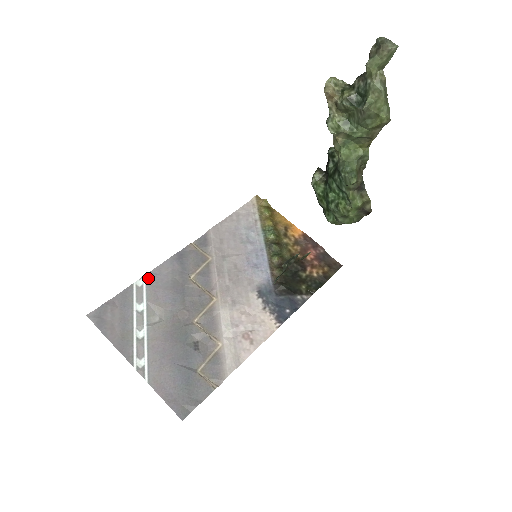
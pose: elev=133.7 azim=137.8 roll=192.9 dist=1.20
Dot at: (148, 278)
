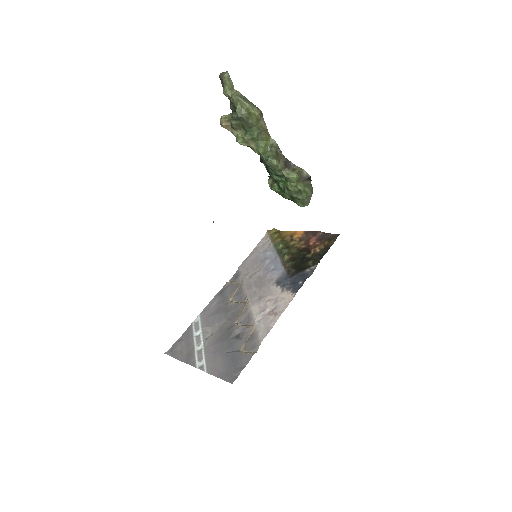
Dot at: (201, 315)
